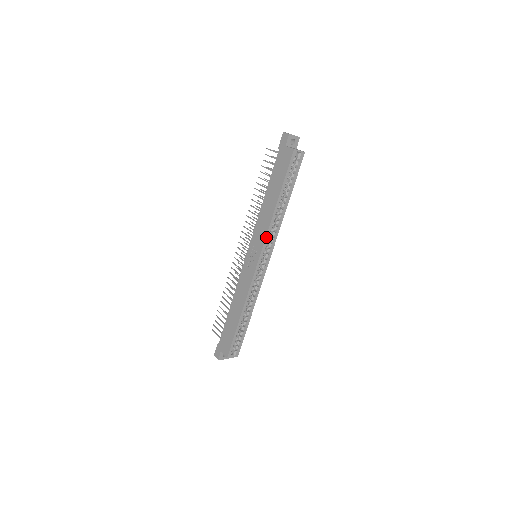
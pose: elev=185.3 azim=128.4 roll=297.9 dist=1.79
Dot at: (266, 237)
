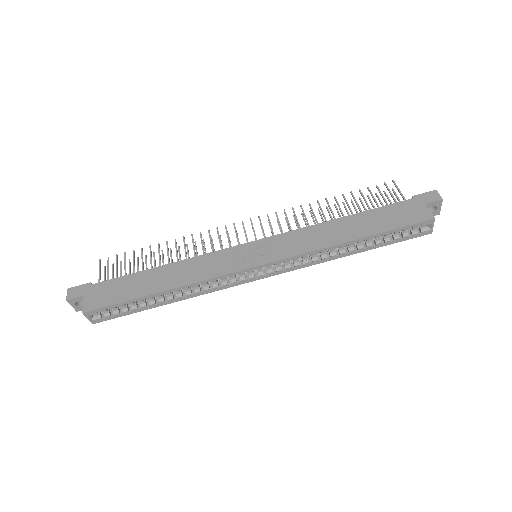
Dot at: (299, 255)
